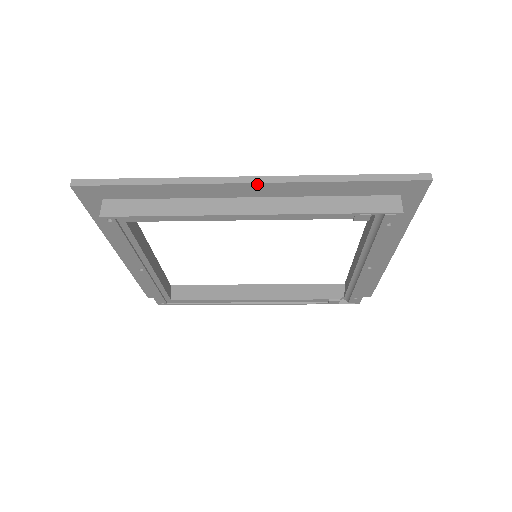
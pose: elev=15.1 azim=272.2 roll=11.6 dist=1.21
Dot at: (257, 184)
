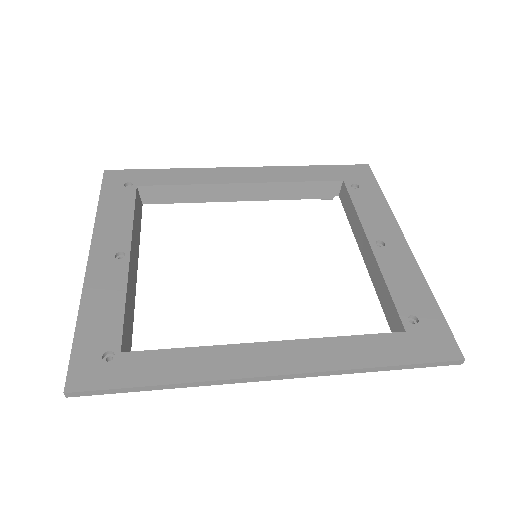
Dot at: (284, 377)
